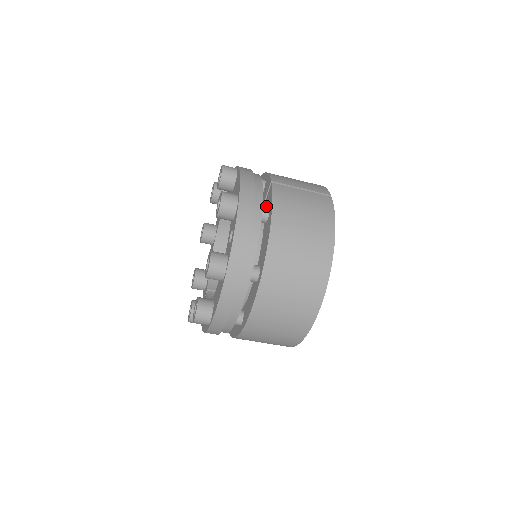
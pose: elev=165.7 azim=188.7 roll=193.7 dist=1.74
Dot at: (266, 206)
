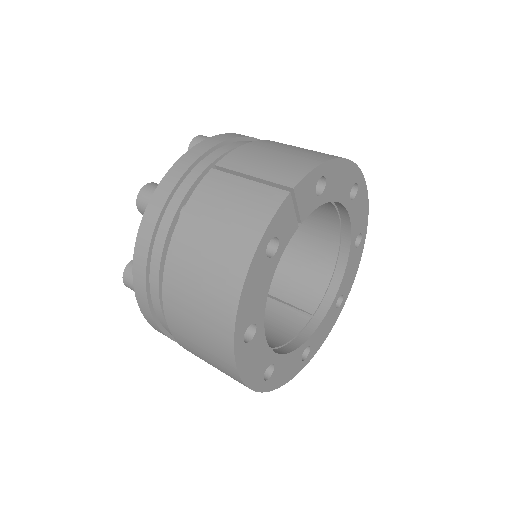
Dot at: occluded
